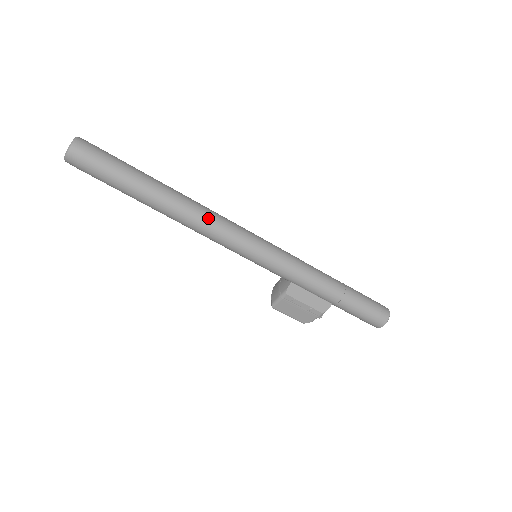
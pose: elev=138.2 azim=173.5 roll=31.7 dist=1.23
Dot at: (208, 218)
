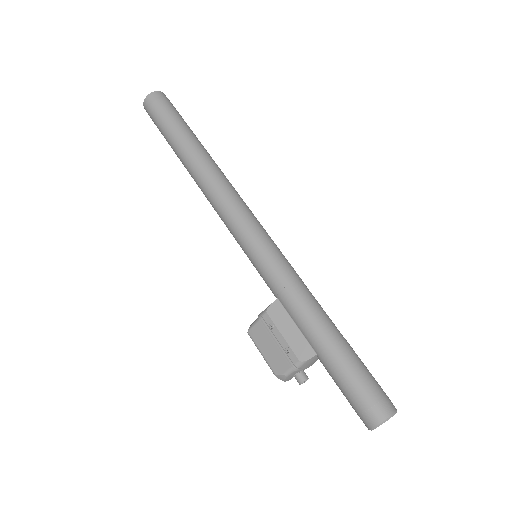
Dot at: (224, 187)
